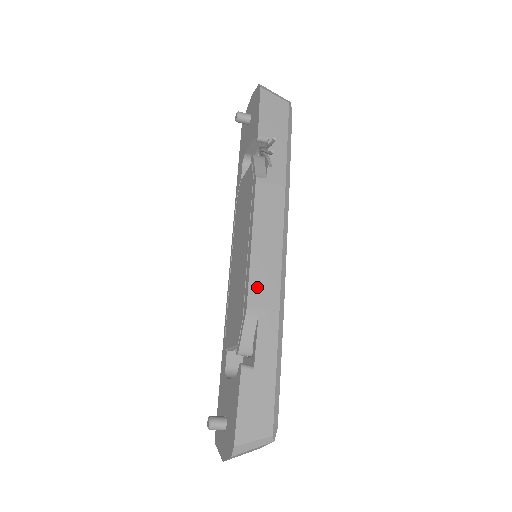
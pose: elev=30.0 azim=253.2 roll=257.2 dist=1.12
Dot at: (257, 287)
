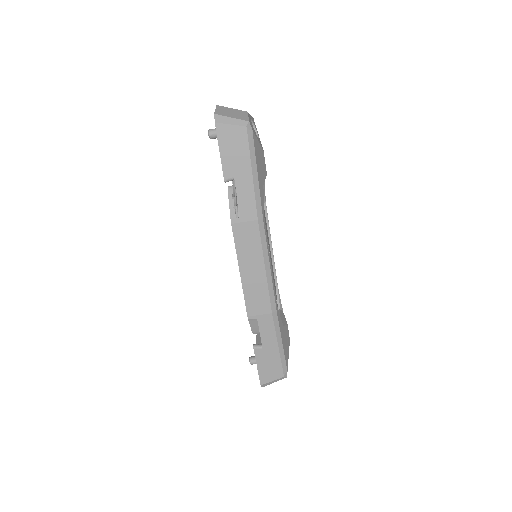
Dot at: (252, 302)
